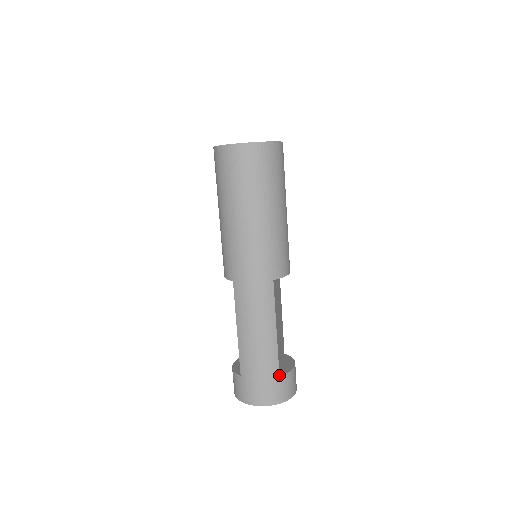
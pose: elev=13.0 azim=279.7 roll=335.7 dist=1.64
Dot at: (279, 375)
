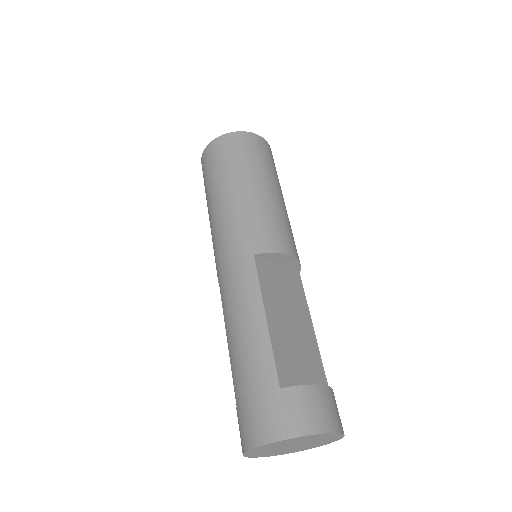
Dot at: (279, 387)
